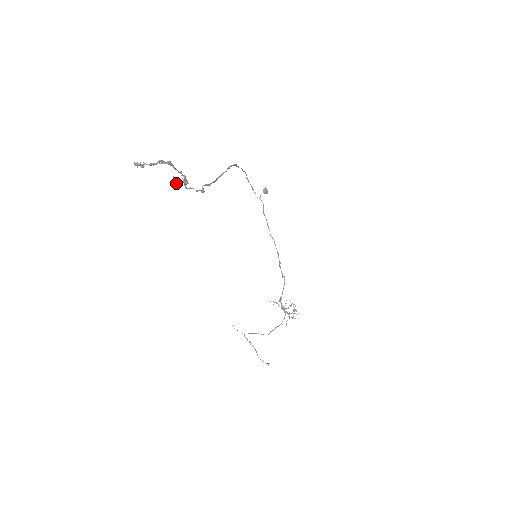
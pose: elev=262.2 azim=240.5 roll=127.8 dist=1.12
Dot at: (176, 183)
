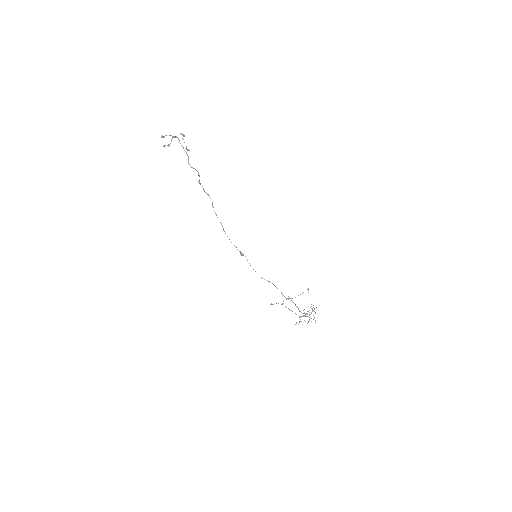
Dot at: occluded
